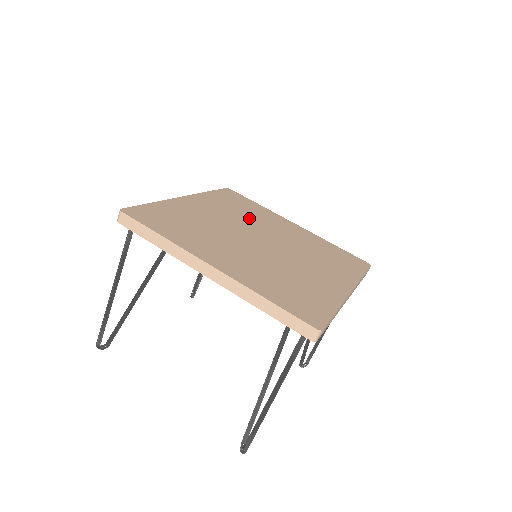
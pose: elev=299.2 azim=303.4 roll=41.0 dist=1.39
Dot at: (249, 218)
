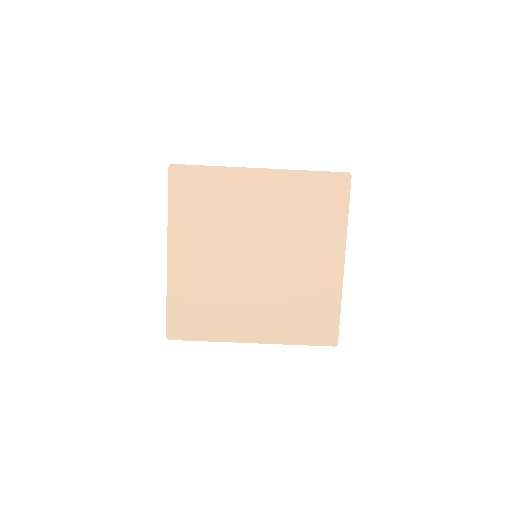
Dot at: (225, 223)
